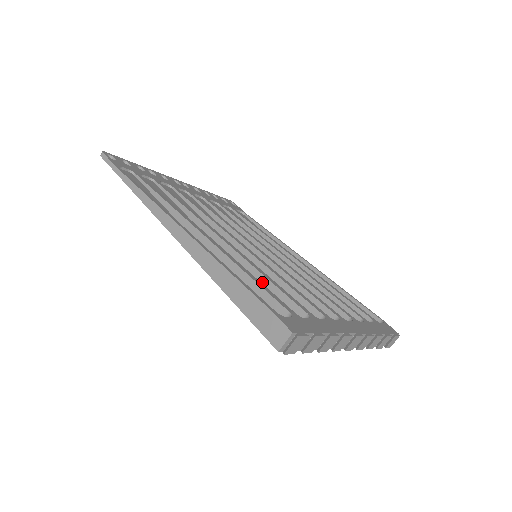
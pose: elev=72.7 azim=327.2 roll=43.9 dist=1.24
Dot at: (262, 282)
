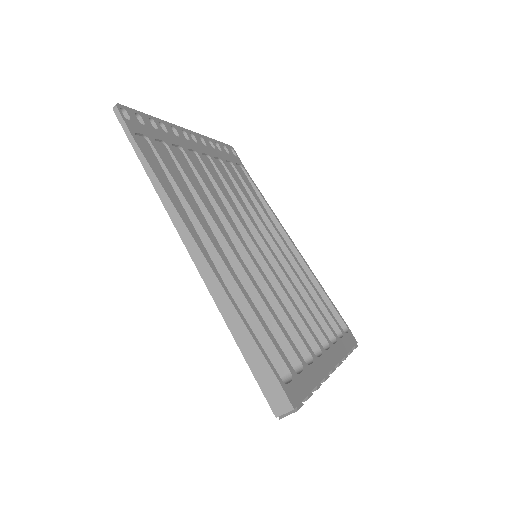
Dot at: (265, 315)
